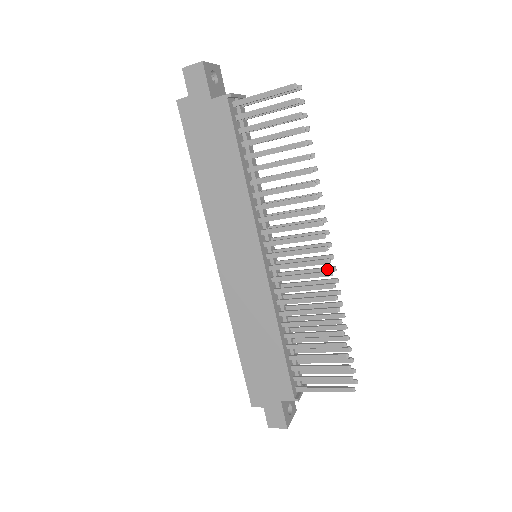
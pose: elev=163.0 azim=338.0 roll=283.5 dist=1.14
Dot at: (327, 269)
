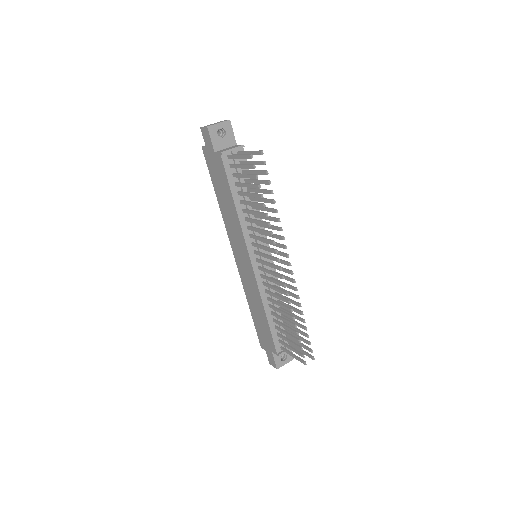
Dot at: (290, 280)
